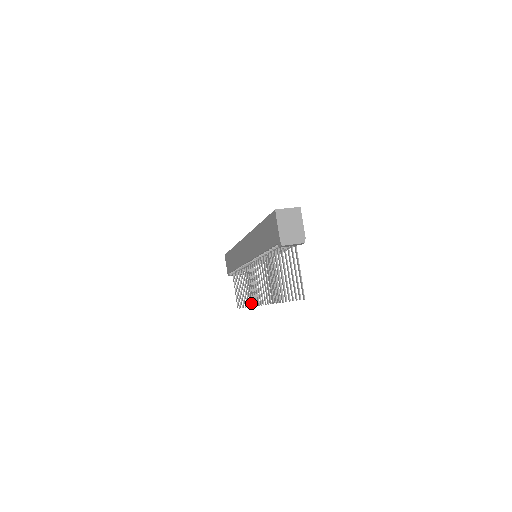
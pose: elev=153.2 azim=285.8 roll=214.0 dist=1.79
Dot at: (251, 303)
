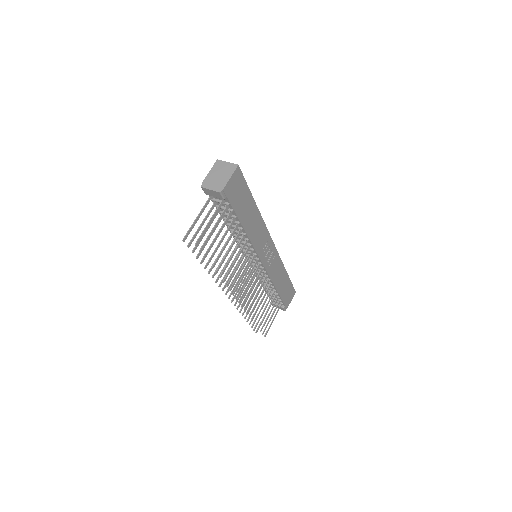
Dot at: (259, 325)
